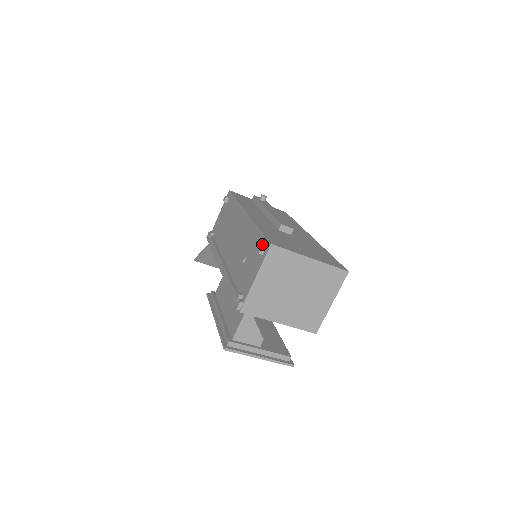
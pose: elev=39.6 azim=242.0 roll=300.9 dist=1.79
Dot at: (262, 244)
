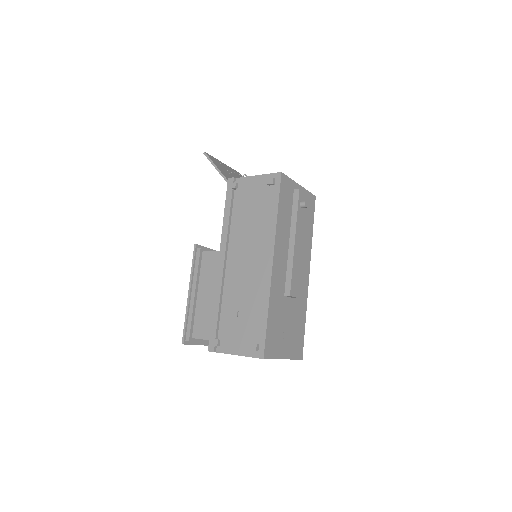
Dot at: (259, 340)
